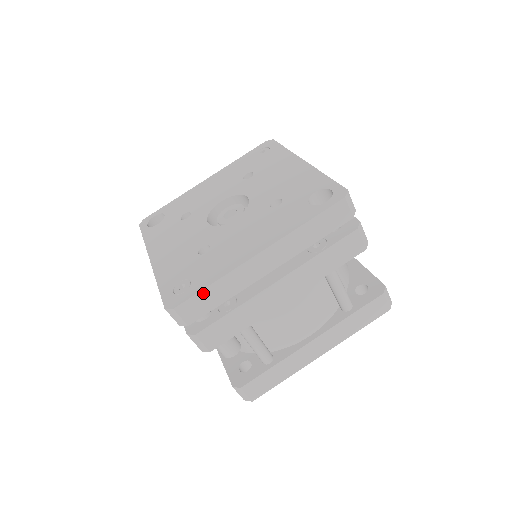
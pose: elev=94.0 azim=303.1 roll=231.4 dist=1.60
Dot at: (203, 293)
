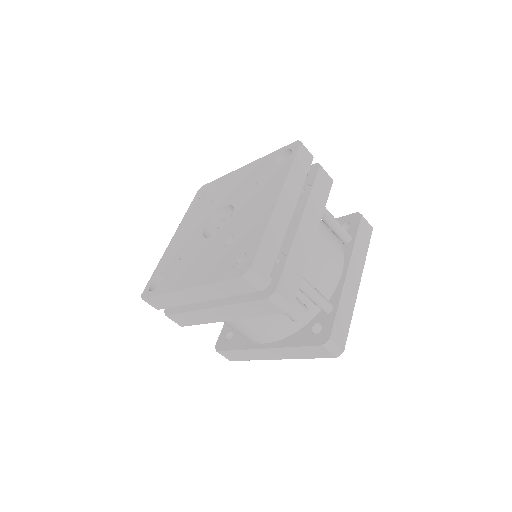
Dot at: (262, 247)
